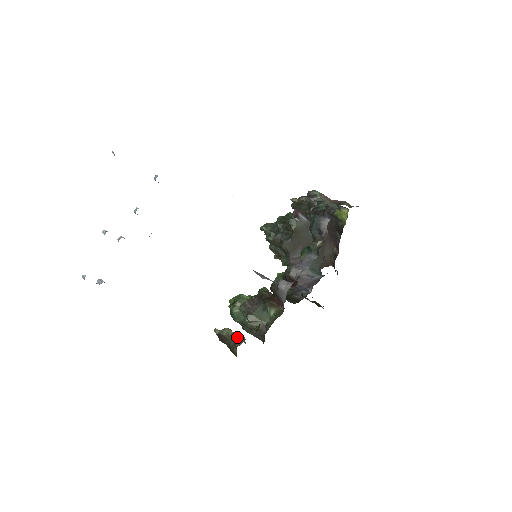
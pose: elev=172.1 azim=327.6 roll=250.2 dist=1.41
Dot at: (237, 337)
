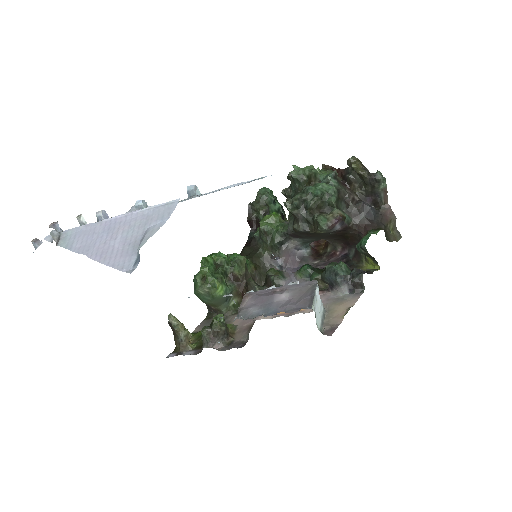
Dot at: (185, 339)
